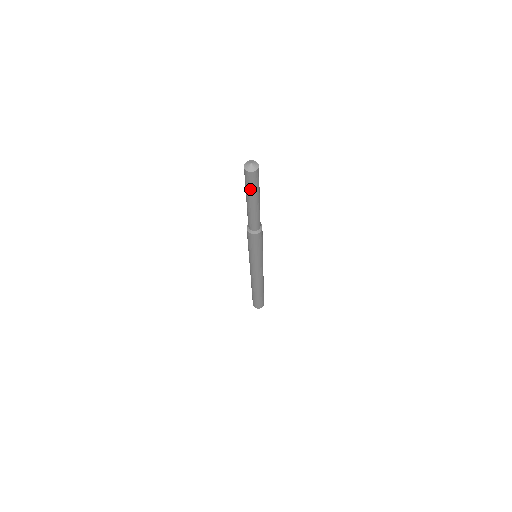
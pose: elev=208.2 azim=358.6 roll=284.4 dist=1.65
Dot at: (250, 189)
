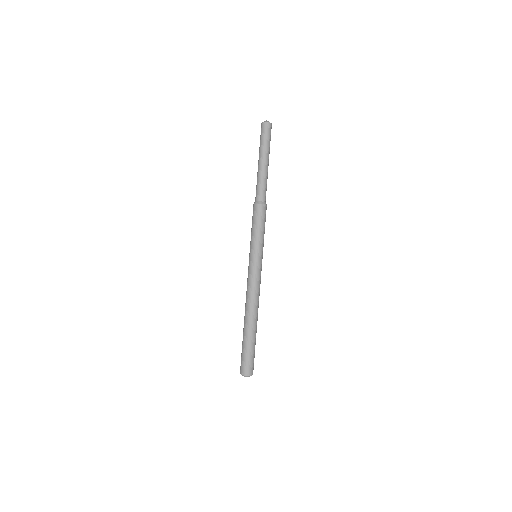
Dot at: (261, 143)
